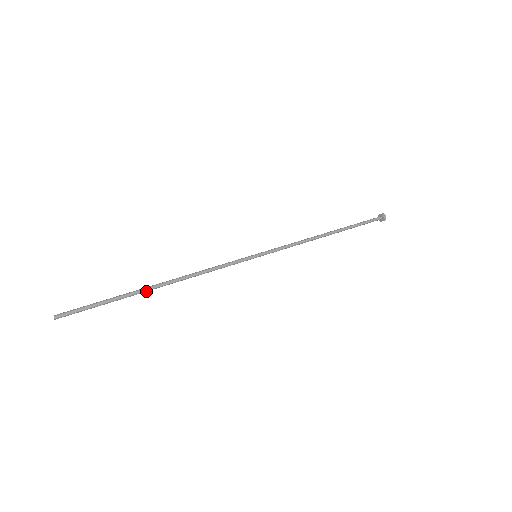
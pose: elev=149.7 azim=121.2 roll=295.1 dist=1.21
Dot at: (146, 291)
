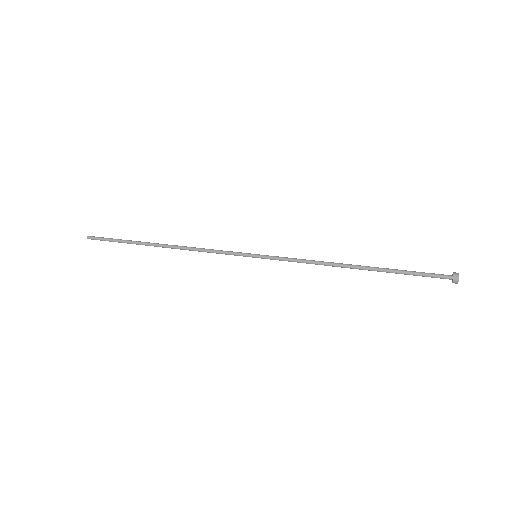
Dot at: occluded
